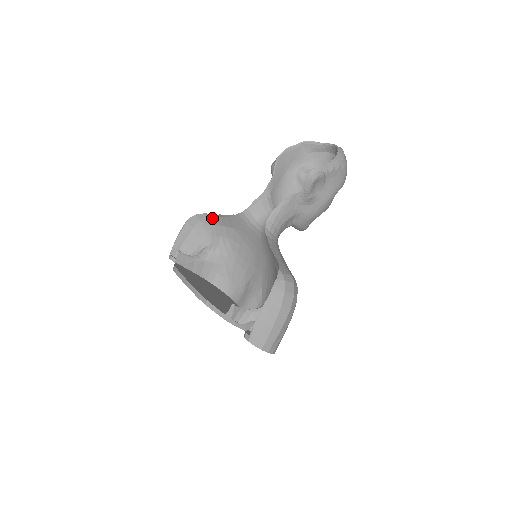
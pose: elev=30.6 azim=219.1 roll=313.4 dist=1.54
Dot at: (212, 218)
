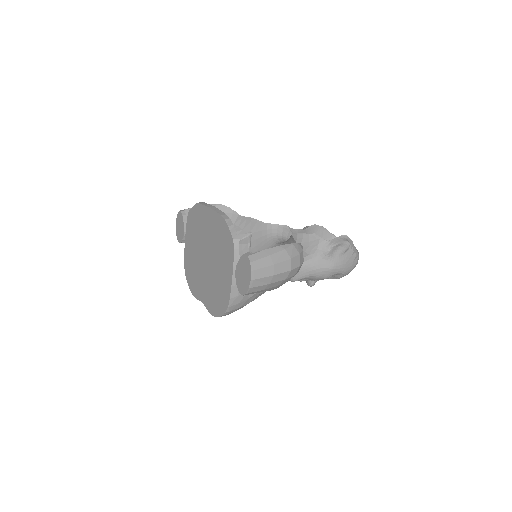
Dot at: (237, 218)
